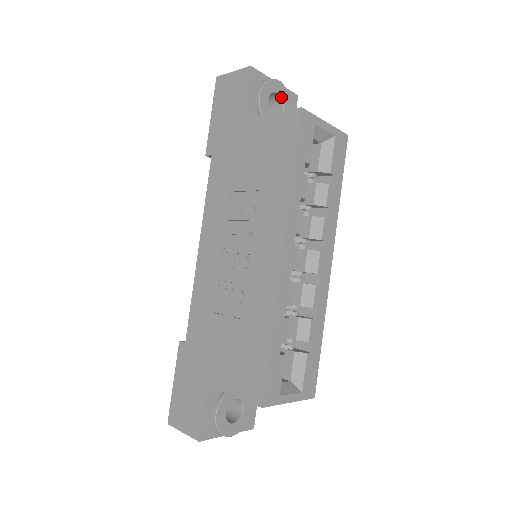
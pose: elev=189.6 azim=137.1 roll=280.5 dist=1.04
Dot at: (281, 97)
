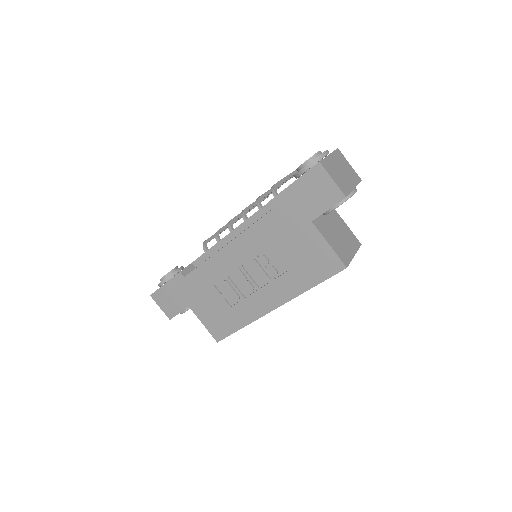
Dot at: occluded
